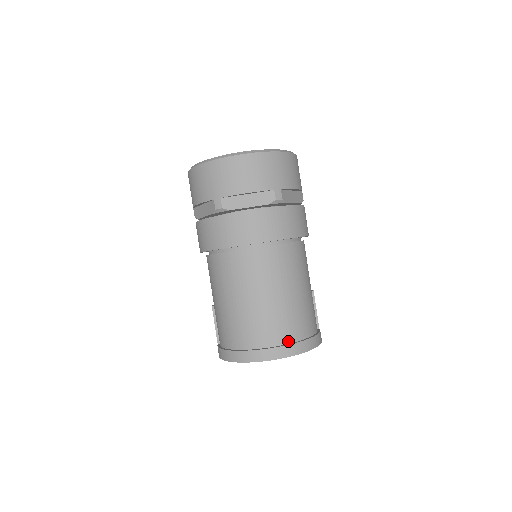
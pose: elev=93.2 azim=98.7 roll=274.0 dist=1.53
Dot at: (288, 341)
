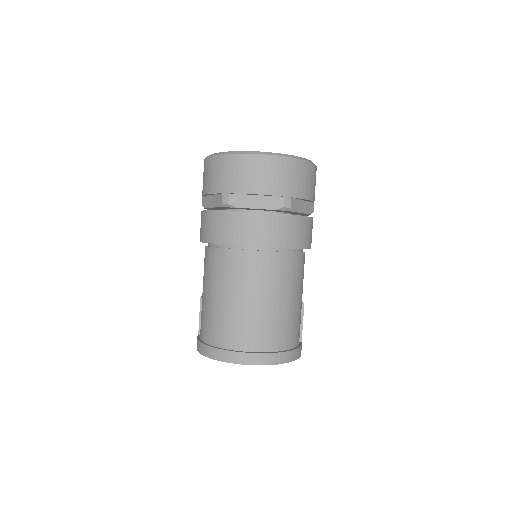
Dot at: (265, 349)
